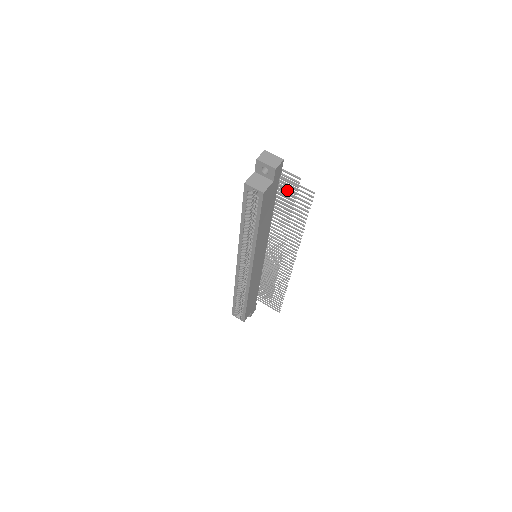
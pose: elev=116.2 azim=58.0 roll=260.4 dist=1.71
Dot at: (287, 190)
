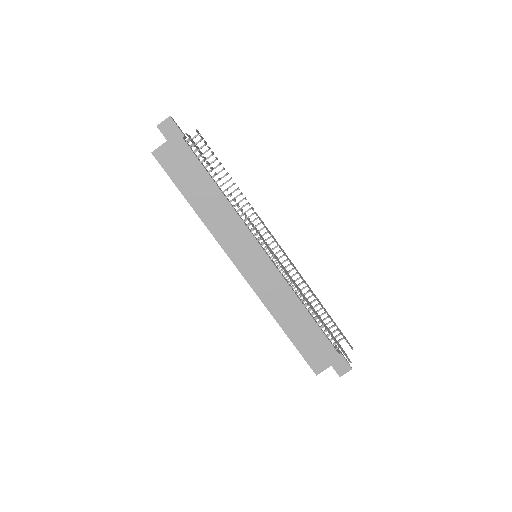
Dot at: (212, 153)
